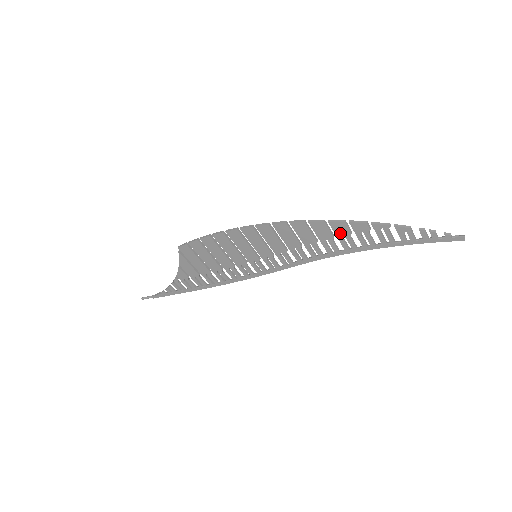
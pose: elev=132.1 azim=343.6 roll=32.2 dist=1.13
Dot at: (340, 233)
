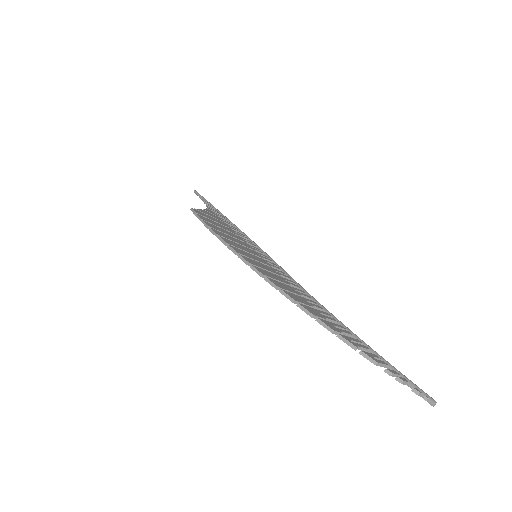
Dot at: occluded
